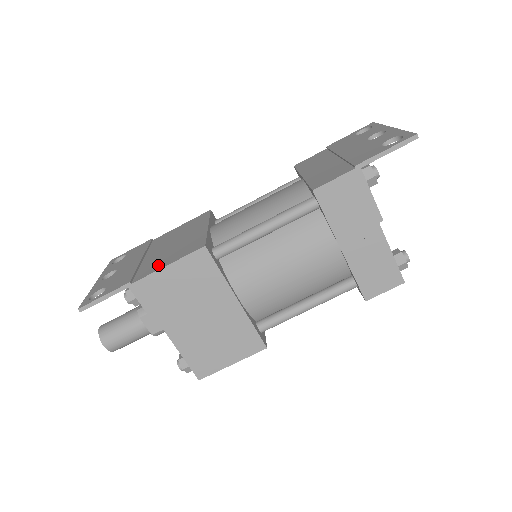
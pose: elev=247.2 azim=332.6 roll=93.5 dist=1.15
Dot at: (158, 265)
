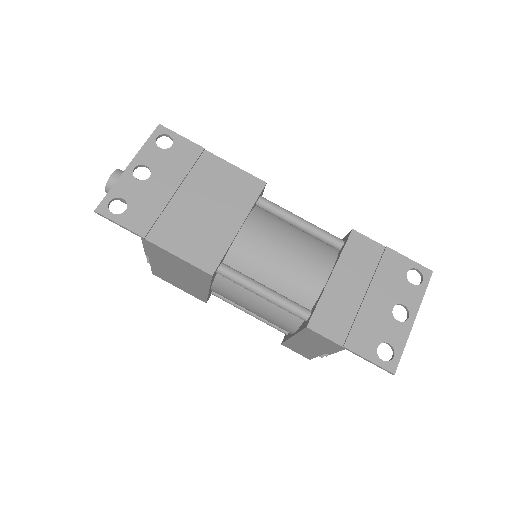
Dot at: (174, 241)
